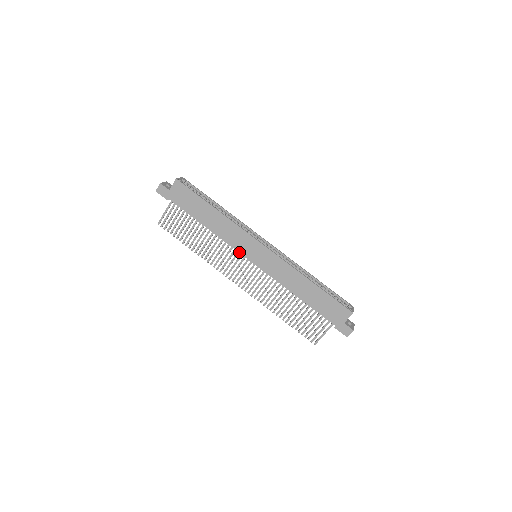
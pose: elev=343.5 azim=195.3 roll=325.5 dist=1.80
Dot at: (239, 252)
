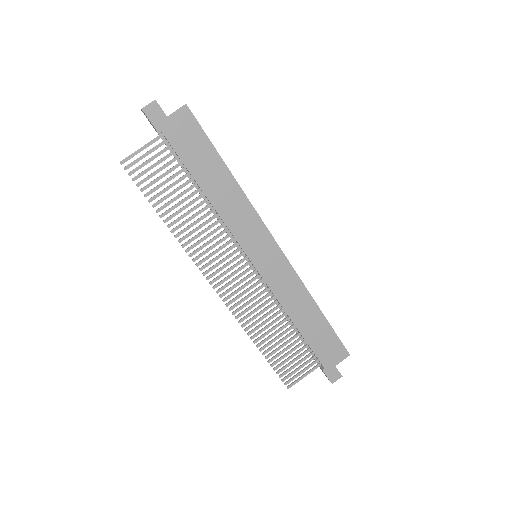
Dot at: (240, 244)
